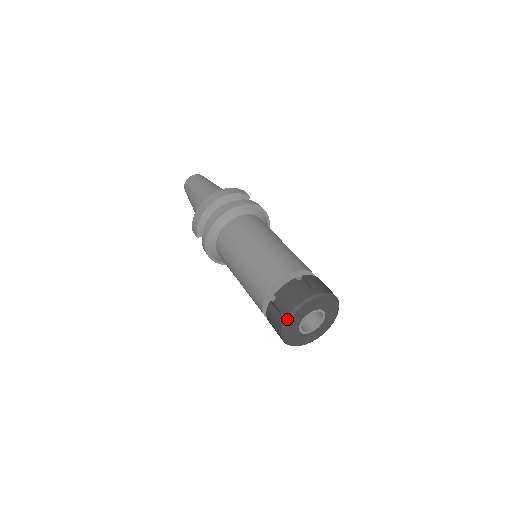
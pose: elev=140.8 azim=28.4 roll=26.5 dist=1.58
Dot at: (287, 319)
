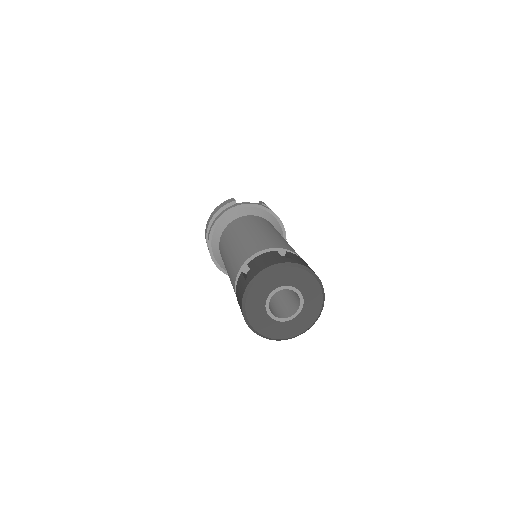
Dot at: (247, 322)
